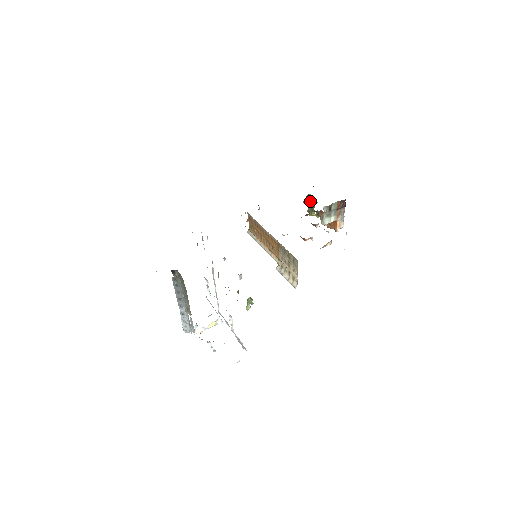
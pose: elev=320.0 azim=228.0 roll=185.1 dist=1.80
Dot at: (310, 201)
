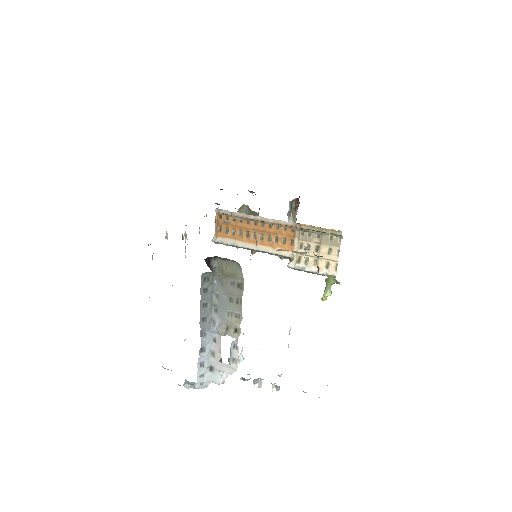
Dot at: (247, 212)
